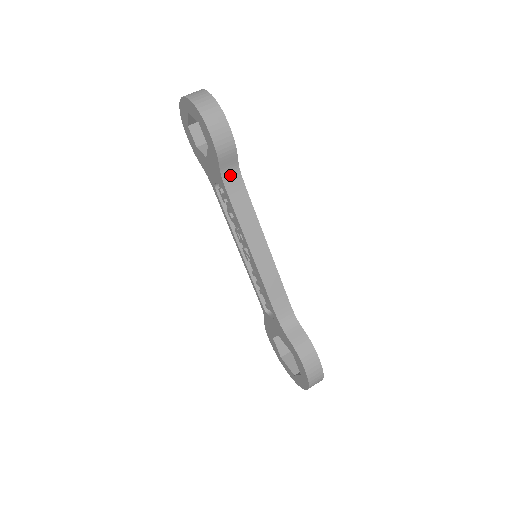
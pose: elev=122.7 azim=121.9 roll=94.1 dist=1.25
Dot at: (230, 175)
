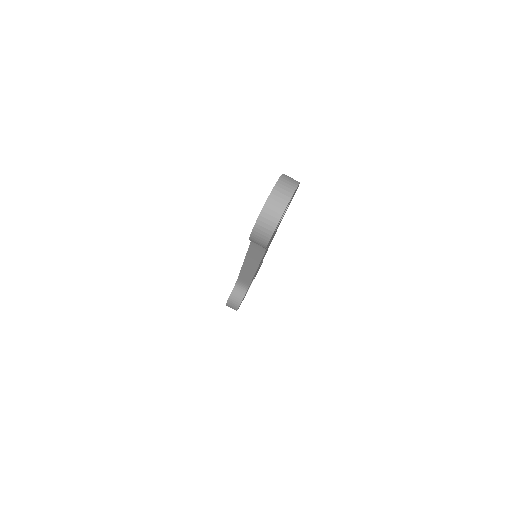
Dot at: occluded
